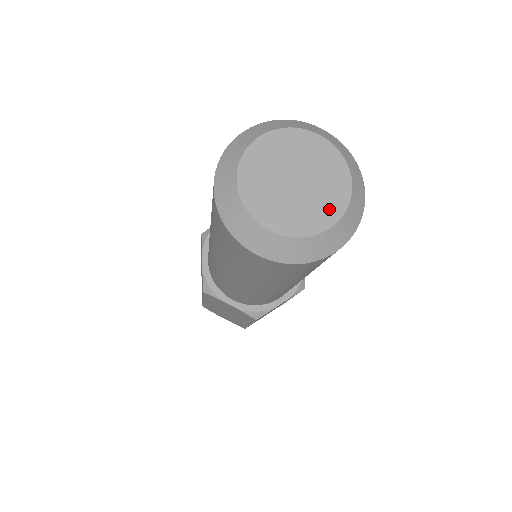
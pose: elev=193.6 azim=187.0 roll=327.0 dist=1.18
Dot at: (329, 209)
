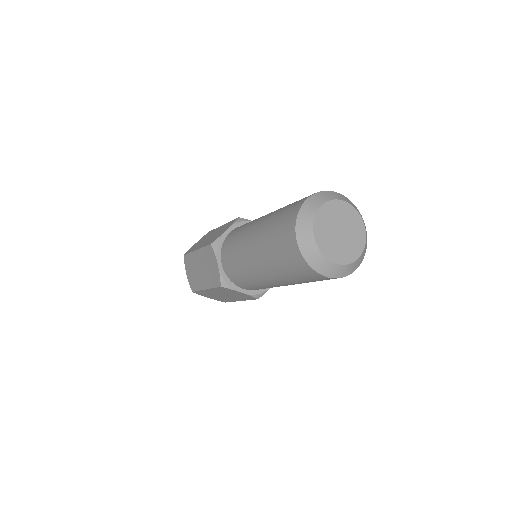
Dot at: (358, 245)
